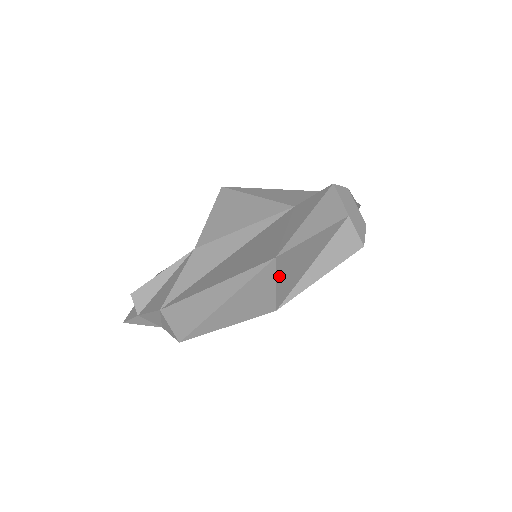
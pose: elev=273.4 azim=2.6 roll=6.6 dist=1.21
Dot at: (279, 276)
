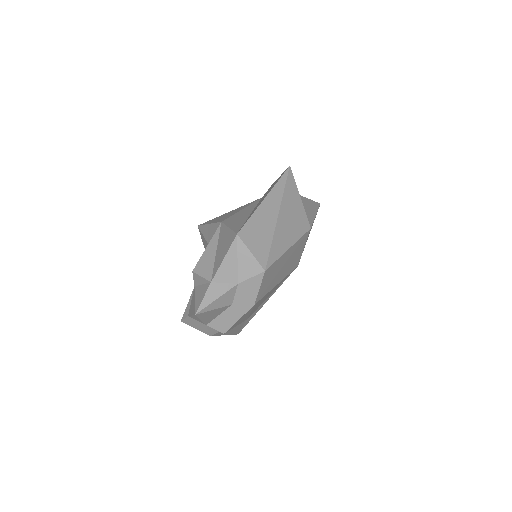
Dot at: (297, 190)
